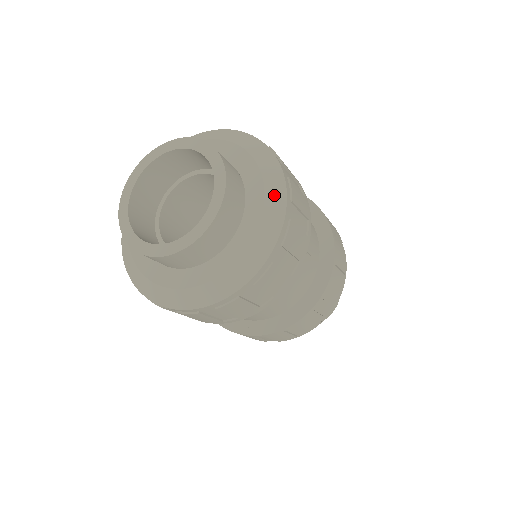
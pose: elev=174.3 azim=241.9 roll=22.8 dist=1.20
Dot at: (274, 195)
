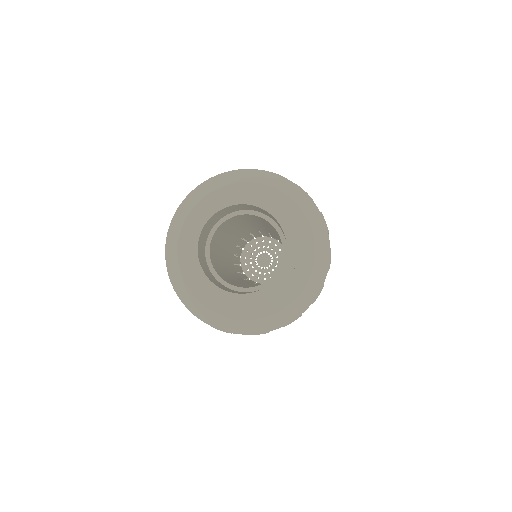
Dot at: (319, 232)
